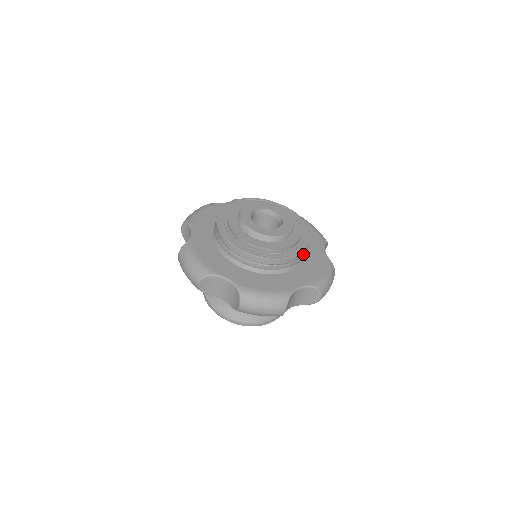
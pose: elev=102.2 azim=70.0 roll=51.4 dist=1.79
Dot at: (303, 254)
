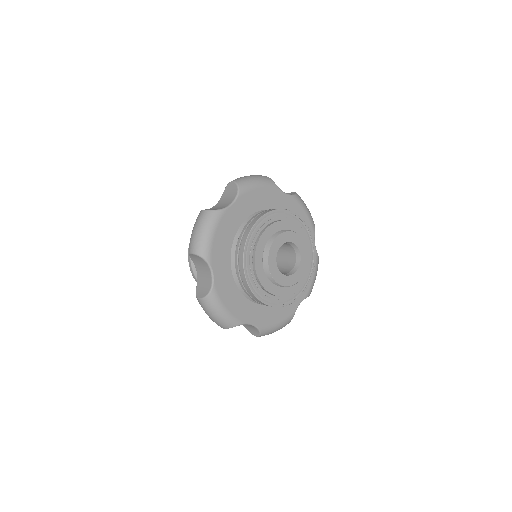
Dot at: occluded
